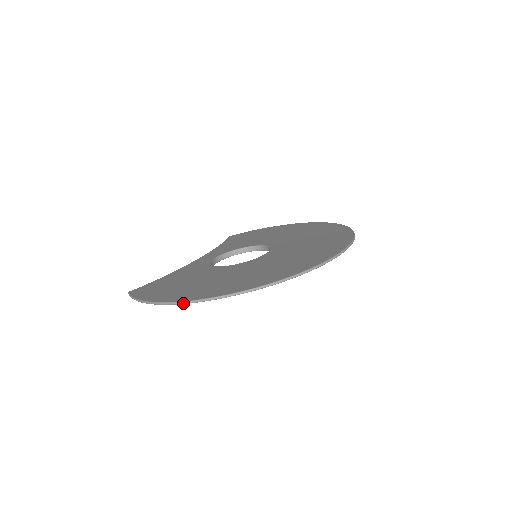
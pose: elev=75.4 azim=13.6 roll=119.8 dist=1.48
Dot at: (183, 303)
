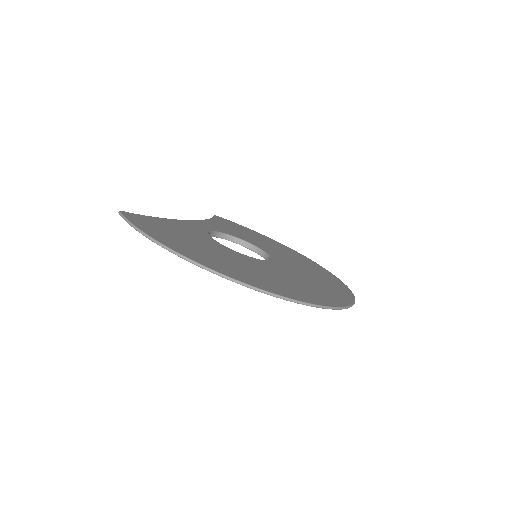
Dot at: (197, 265)
